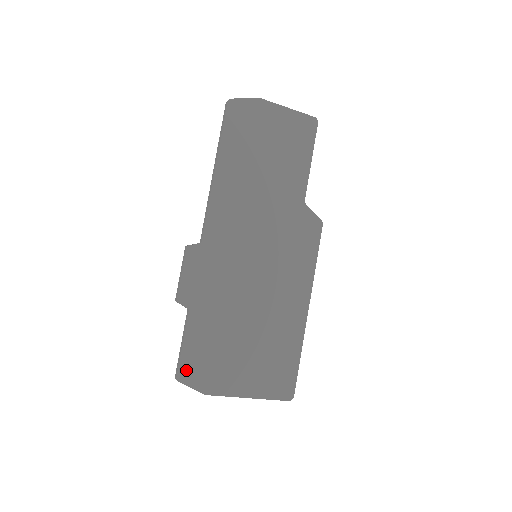
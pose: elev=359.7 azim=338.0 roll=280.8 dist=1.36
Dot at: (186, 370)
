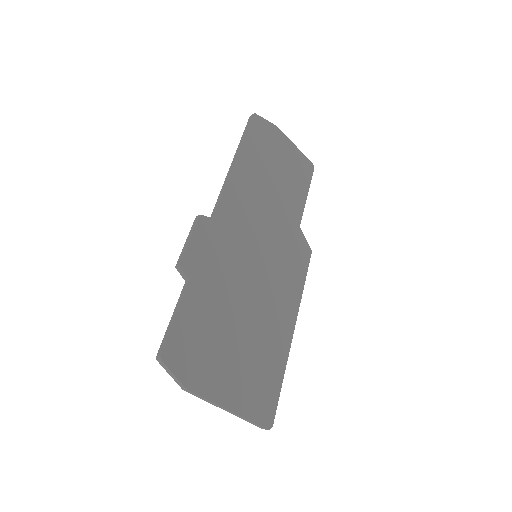
Dot at: (173, 349)
